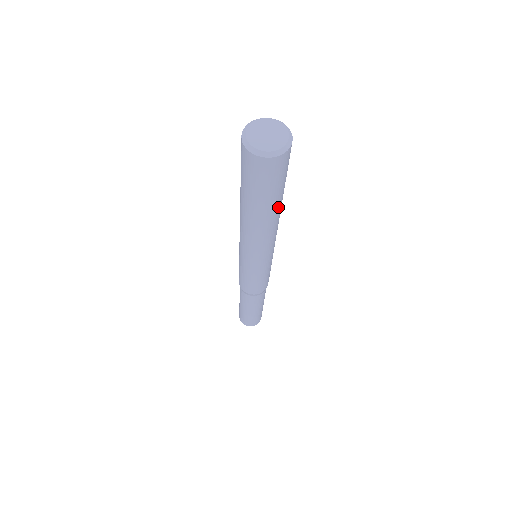
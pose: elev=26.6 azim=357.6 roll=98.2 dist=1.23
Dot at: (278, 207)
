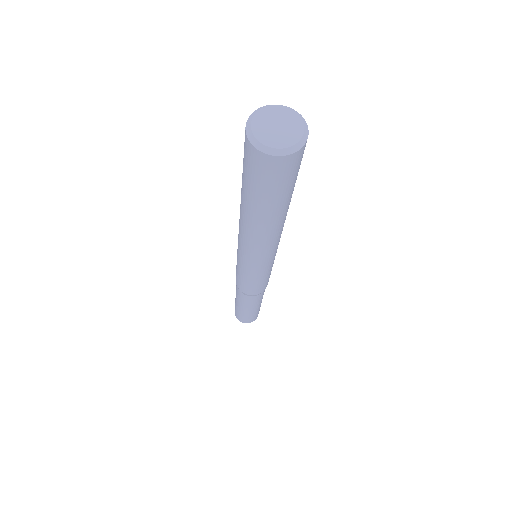
Dot at: occluded
